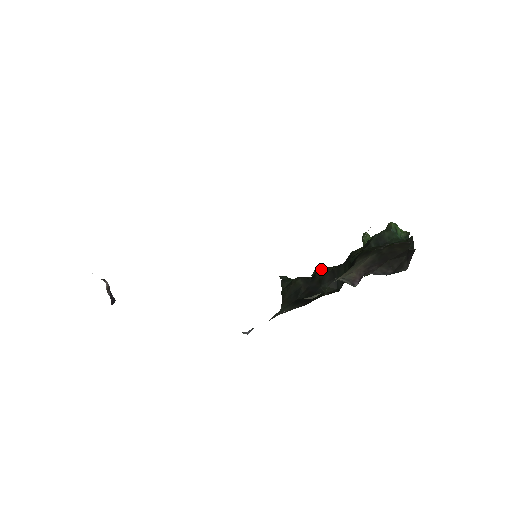
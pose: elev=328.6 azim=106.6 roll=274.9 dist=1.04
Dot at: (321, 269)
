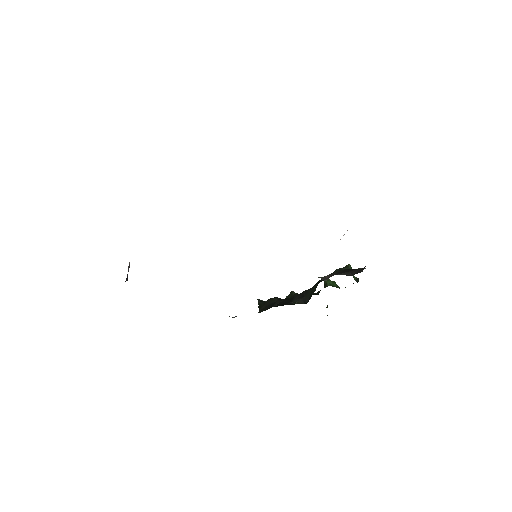
Dot at: (292, 293)
